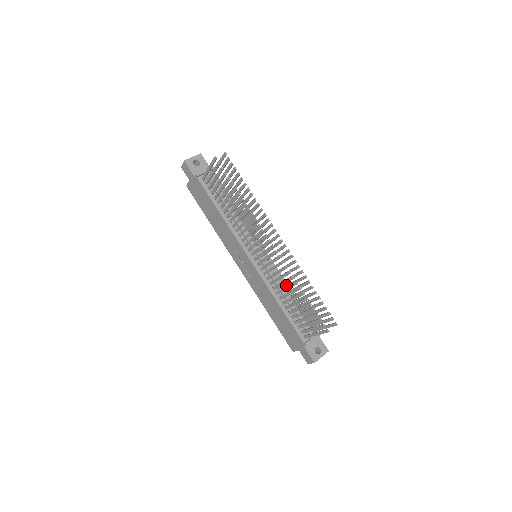
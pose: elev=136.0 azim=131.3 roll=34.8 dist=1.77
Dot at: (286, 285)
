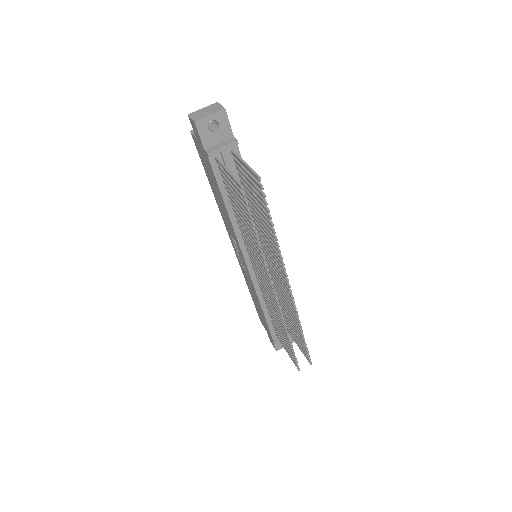
Dot at: (278, 296)
